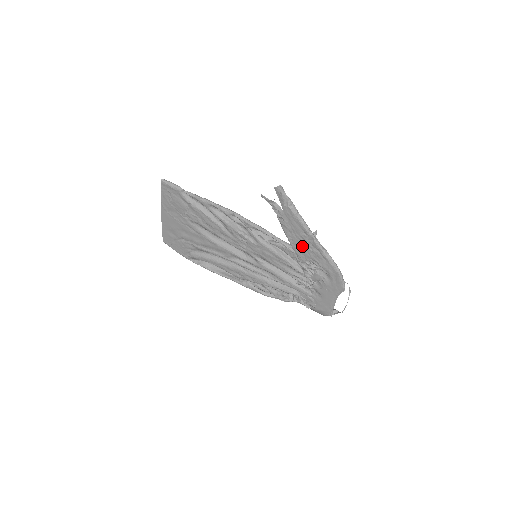
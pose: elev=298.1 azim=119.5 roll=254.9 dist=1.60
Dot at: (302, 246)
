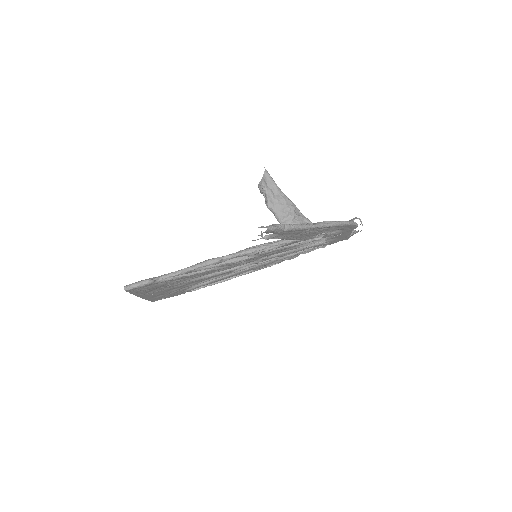
Dot at: (307, 235)
